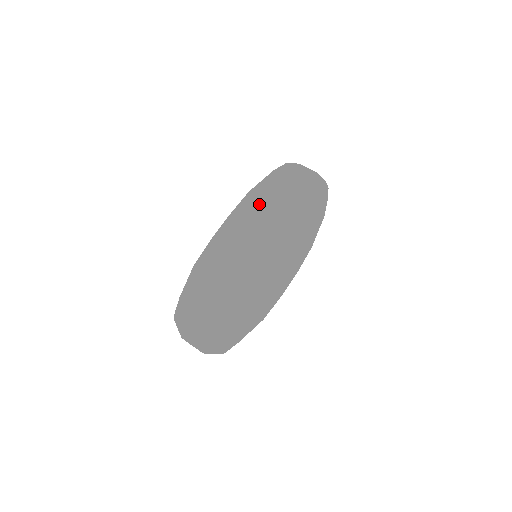
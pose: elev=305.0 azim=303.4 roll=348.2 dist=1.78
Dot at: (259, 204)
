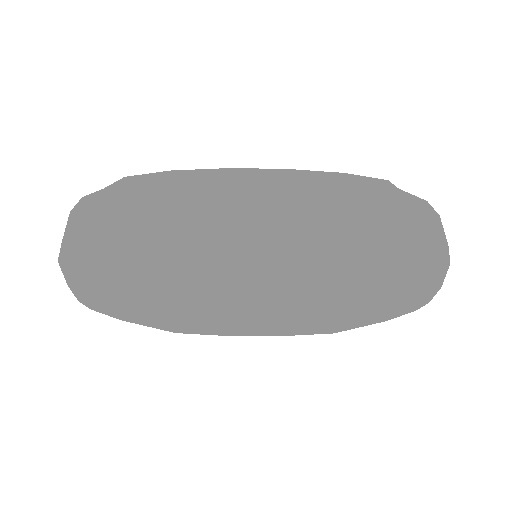
Dot at: (322, 188)
